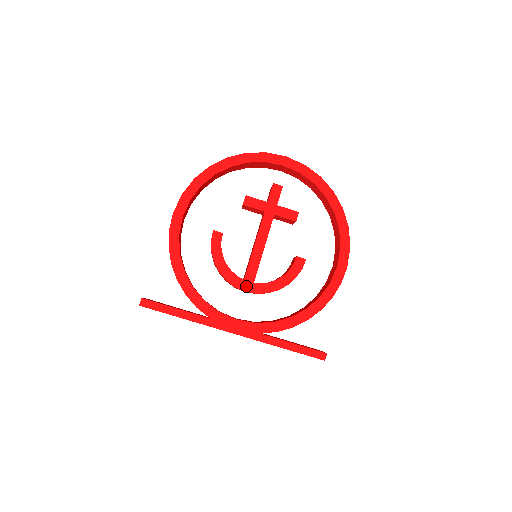
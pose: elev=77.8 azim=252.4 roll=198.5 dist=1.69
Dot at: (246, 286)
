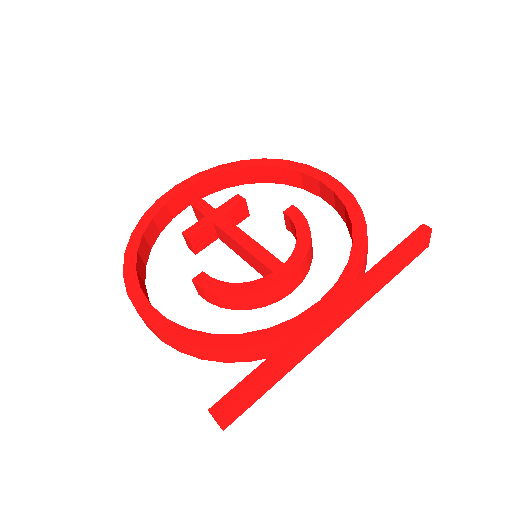
Dot at: (282, 274)
